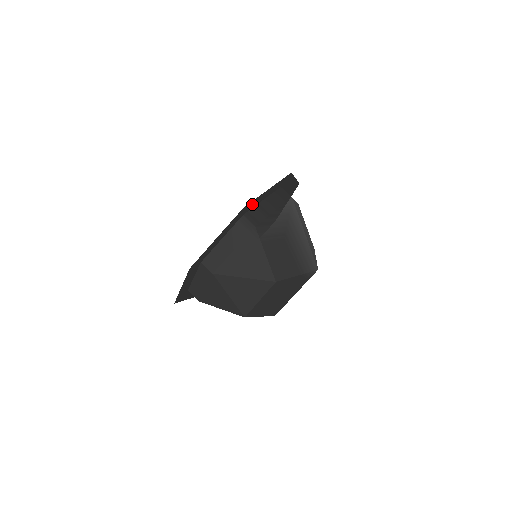
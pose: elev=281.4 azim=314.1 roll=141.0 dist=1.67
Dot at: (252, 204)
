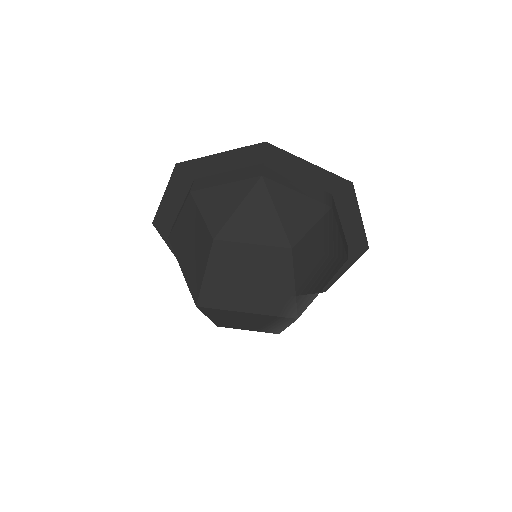
Dot at: (346, 200)
